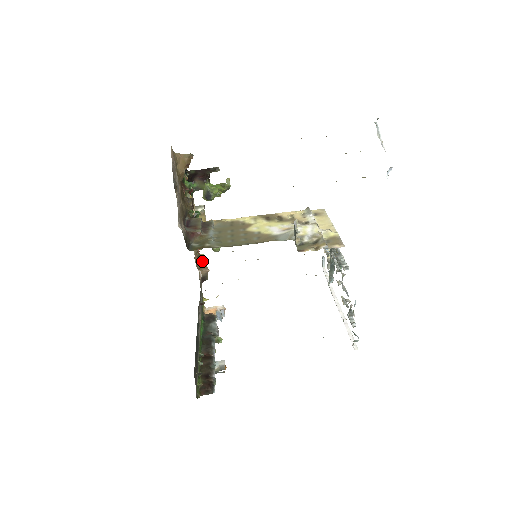
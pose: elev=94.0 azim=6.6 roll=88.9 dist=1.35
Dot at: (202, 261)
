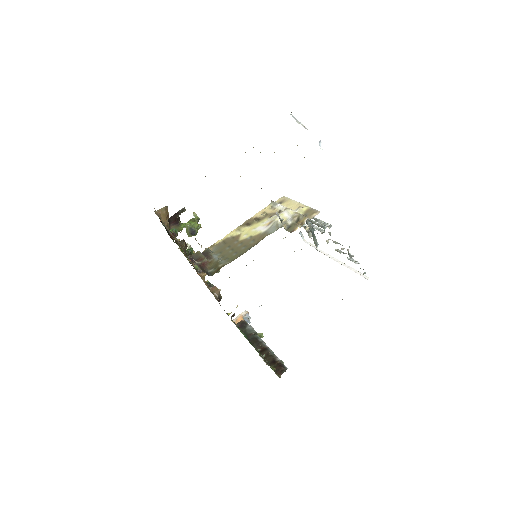
Dot at: (211, 286)
